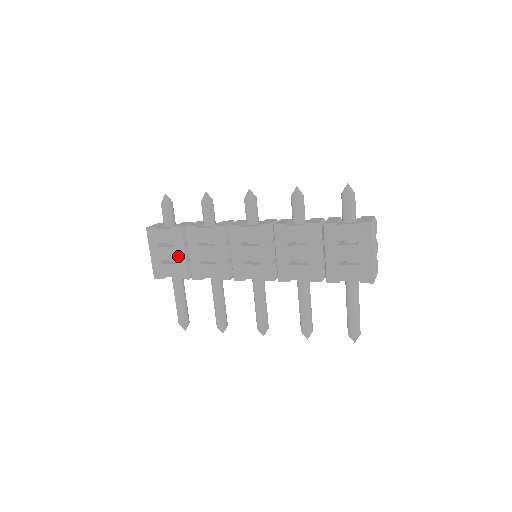
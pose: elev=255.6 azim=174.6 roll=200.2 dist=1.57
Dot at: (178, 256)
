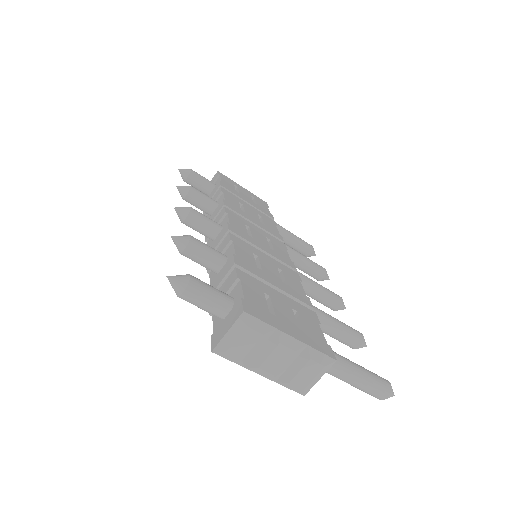
Dot at: occluded
